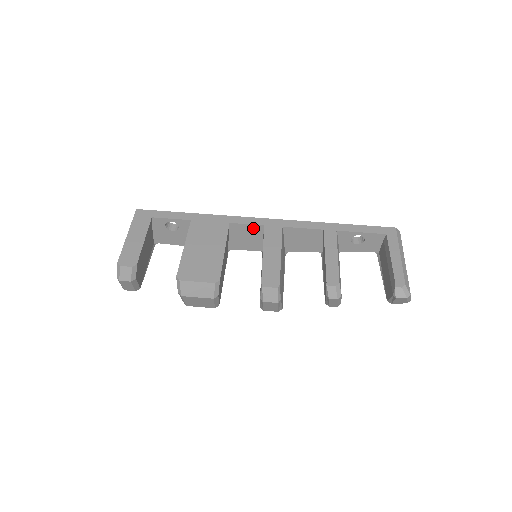
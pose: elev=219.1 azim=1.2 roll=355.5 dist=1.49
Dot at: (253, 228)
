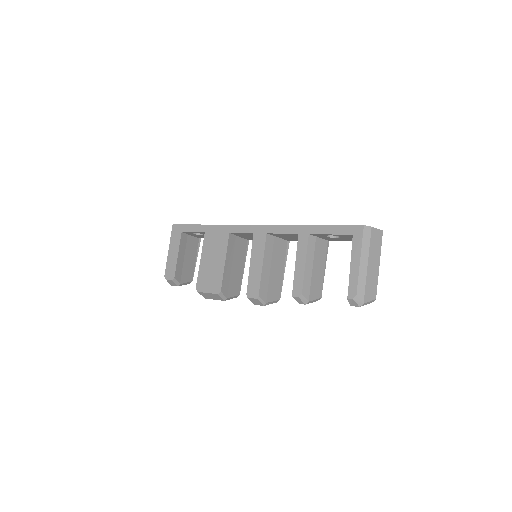
Dot at: (248, 234)
